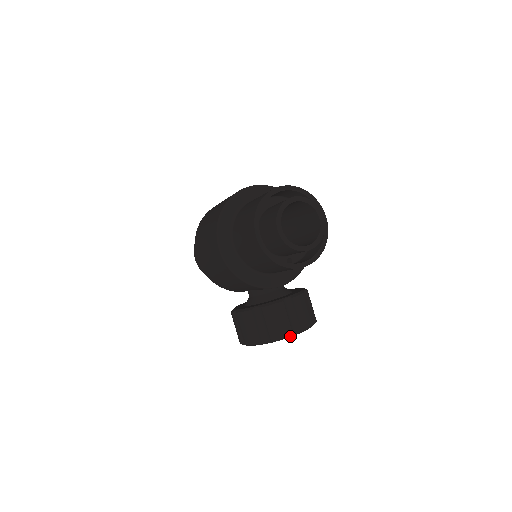
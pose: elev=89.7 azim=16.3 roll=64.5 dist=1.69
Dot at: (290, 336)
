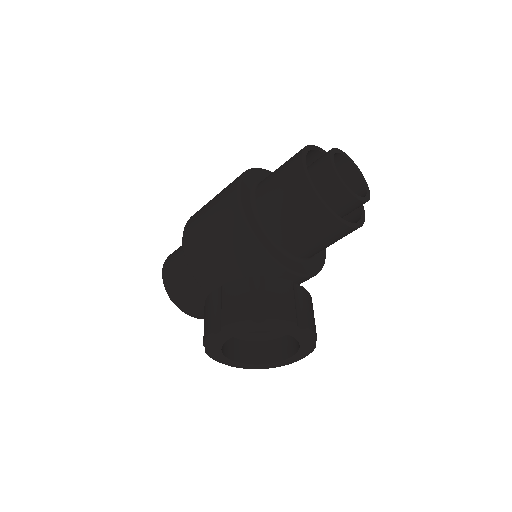
Dot at: (292, 325)
